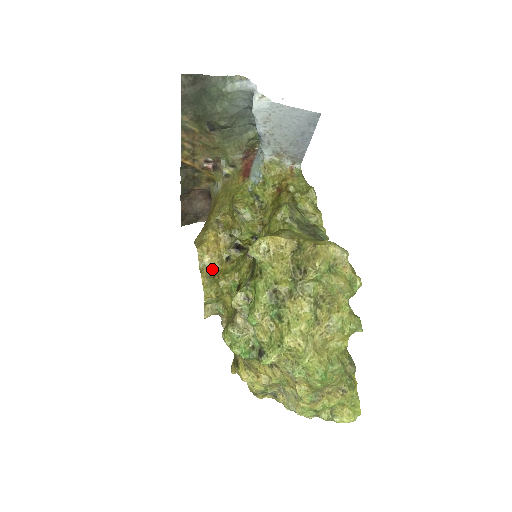
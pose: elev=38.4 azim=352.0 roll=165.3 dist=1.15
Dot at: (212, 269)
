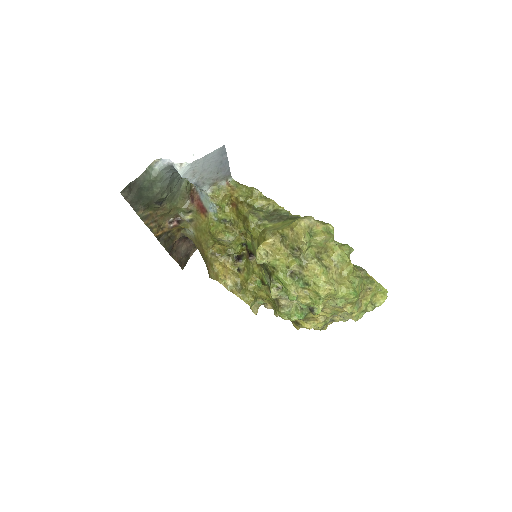
Dot at: (236, 285)
